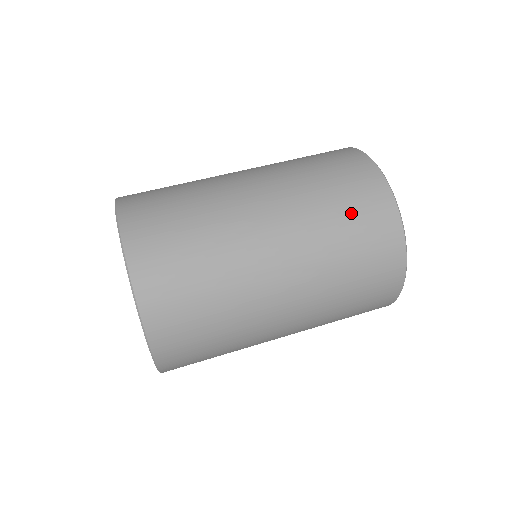
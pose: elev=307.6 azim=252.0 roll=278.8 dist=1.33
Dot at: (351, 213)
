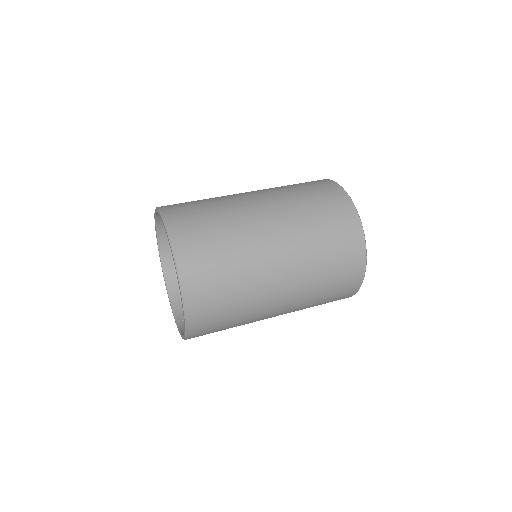
Dot at: (325, 214)
